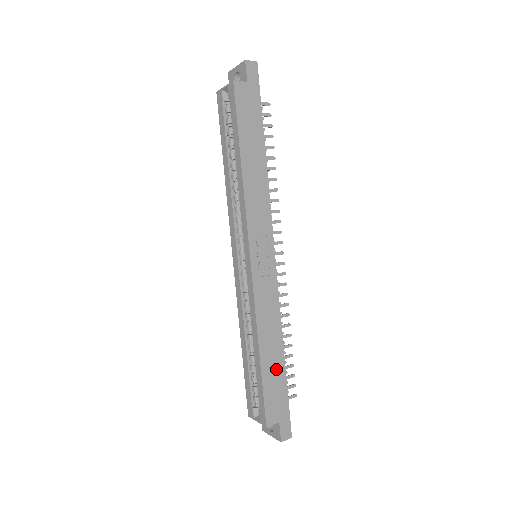
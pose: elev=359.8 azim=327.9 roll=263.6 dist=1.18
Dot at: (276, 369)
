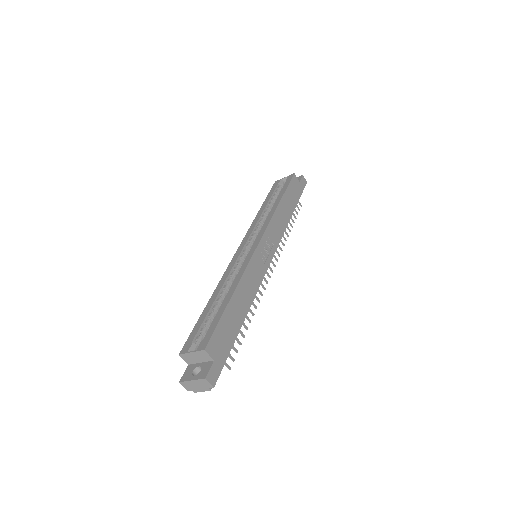
Dot at: (235, 320)
